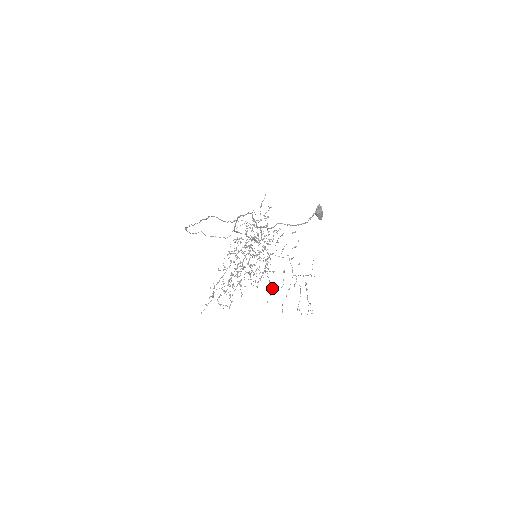
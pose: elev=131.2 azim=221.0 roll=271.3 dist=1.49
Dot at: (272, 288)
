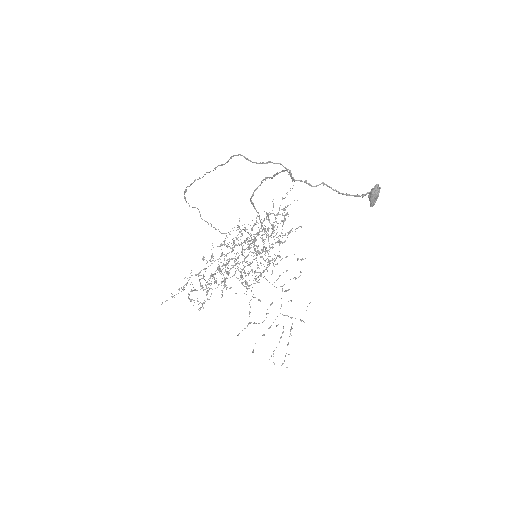
Dot at: occluded
